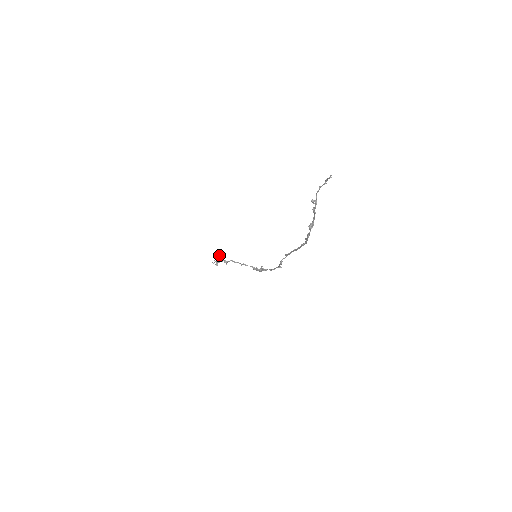
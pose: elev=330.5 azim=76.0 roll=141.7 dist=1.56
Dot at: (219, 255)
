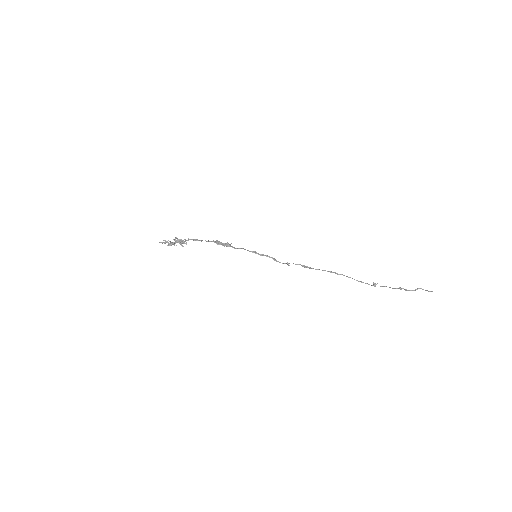
Dot at: (183, 242)
